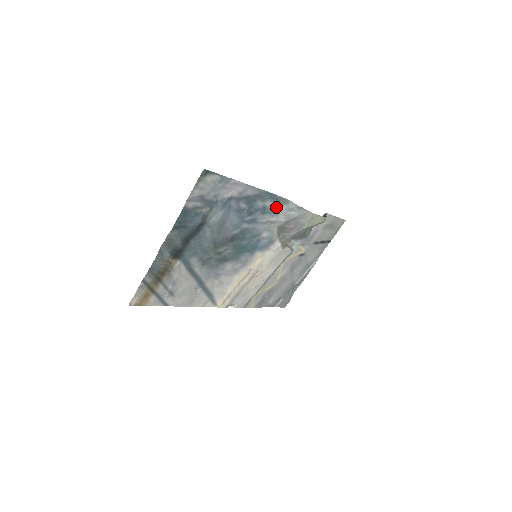
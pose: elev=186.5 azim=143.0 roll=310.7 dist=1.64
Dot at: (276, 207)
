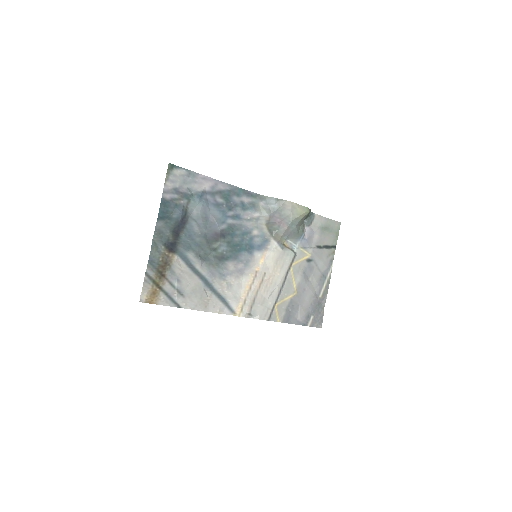
Dot at: (255, 203)
